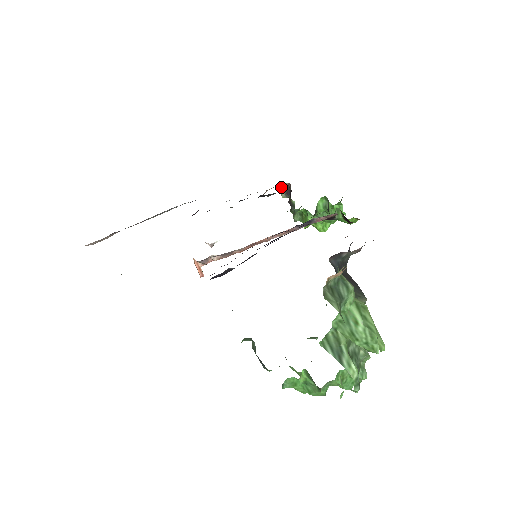
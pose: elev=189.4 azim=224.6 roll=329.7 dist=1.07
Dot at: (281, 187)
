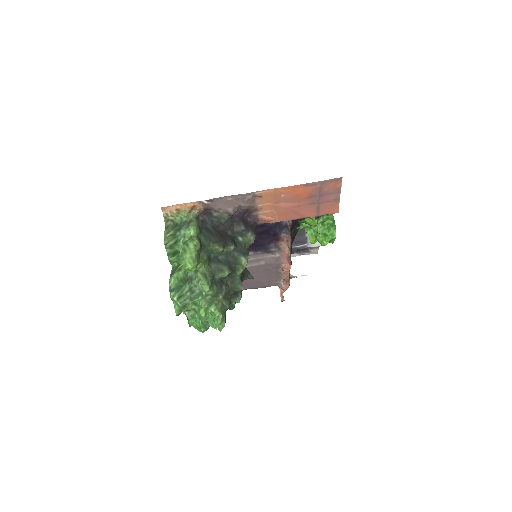
Dot at: occluded
